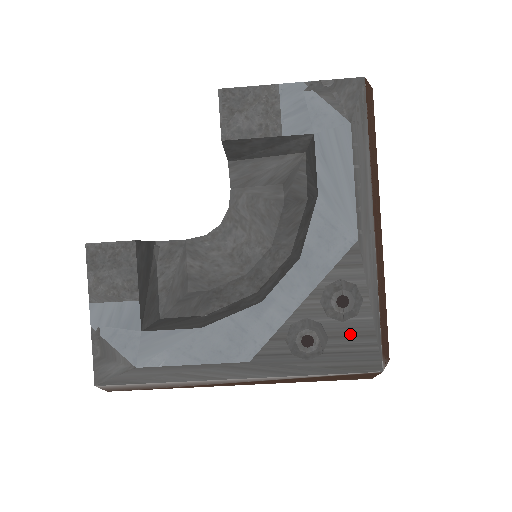
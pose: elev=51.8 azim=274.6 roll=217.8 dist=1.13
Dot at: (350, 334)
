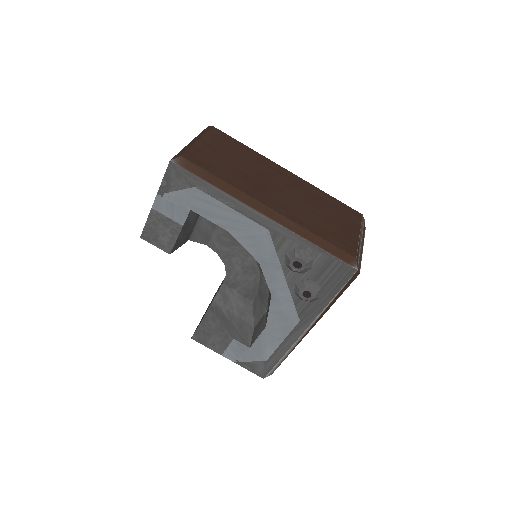
Dot at: (322, 270)
